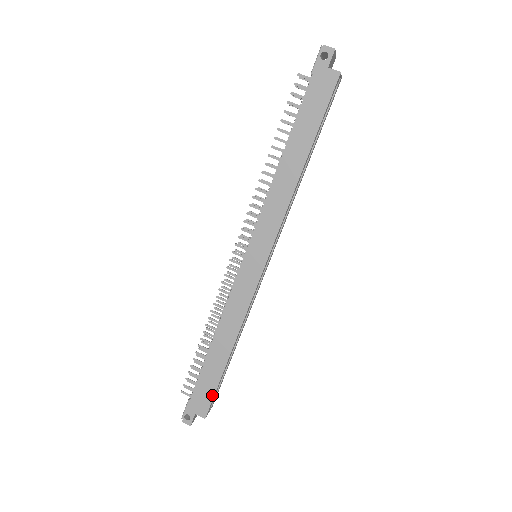
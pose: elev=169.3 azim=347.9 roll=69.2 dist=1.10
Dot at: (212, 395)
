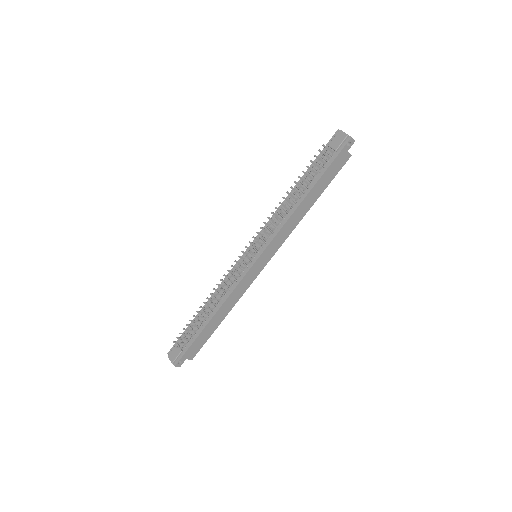
Dot at: (202, 345)
